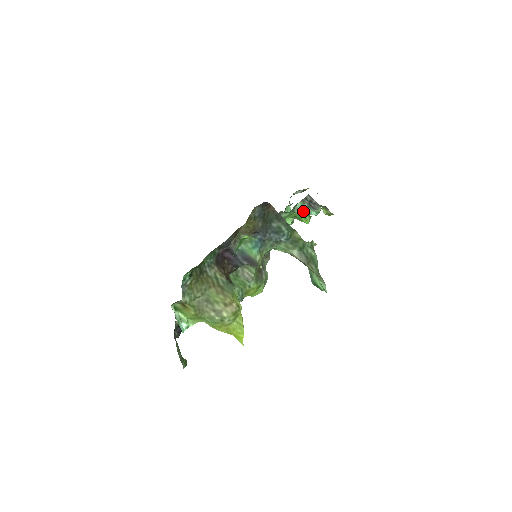
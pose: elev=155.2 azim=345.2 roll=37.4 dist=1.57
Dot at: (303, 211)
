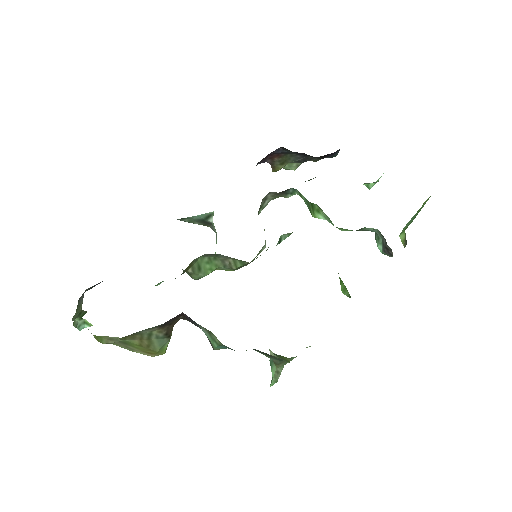
Dot at: (374, 231)
